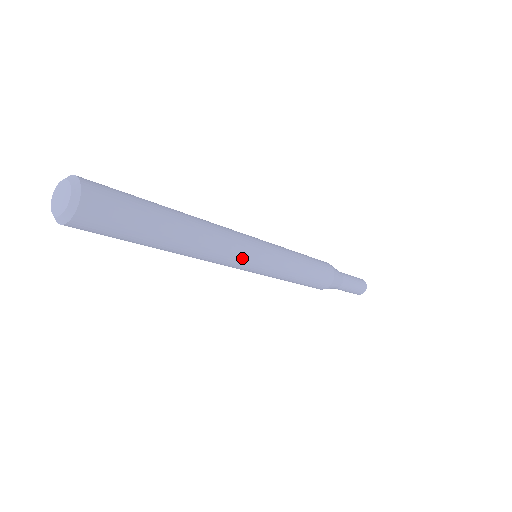
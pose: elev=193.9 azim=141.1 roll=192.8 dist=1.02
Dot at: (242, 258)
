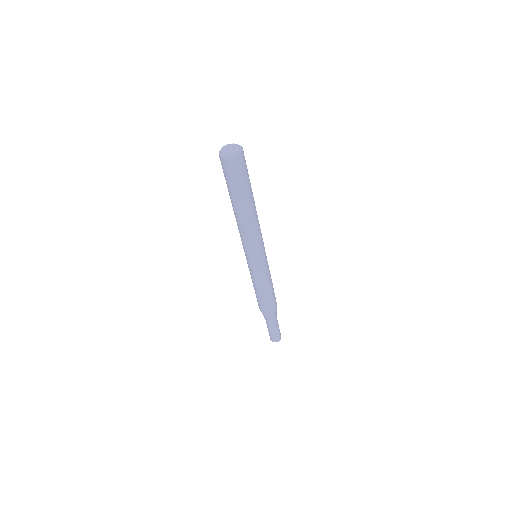
Dot at: (262, 241)
